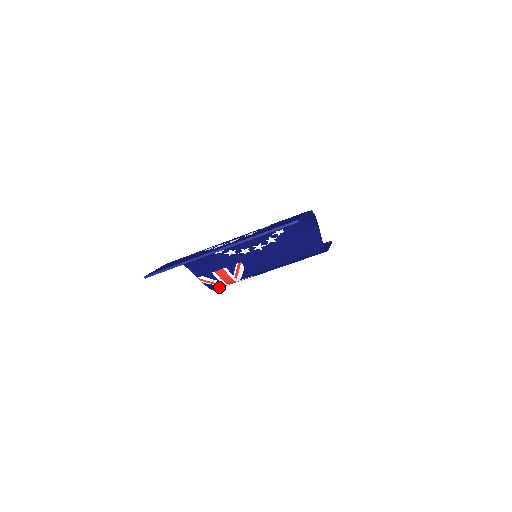
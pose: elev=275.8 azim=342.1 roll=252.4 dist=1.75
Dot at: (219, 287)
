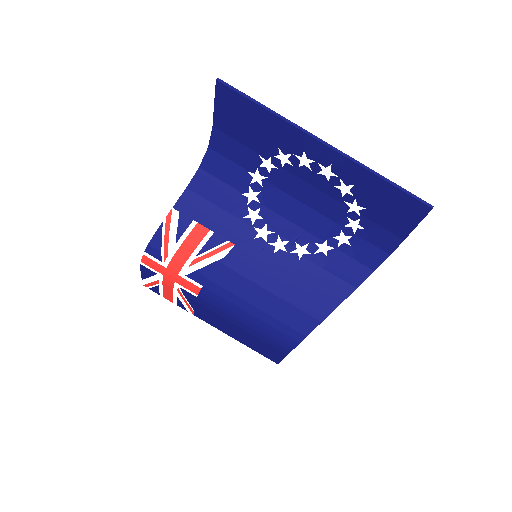
Dot at: (154, 258)
